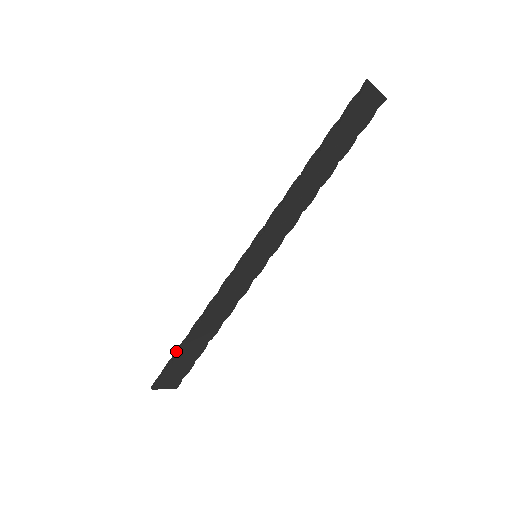
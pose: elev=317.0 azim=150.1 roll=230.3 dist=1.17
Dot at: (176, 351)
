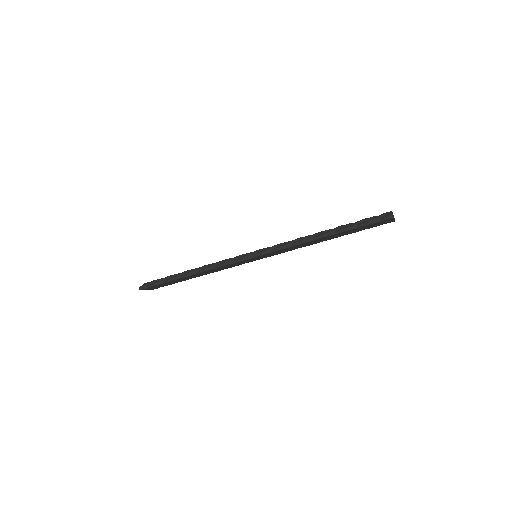
Dot at: (170, 279)
